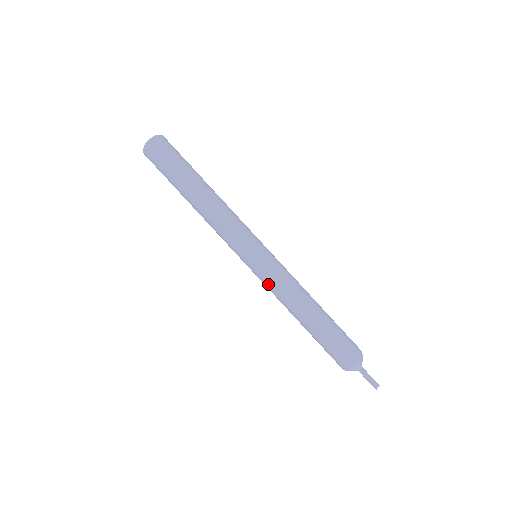
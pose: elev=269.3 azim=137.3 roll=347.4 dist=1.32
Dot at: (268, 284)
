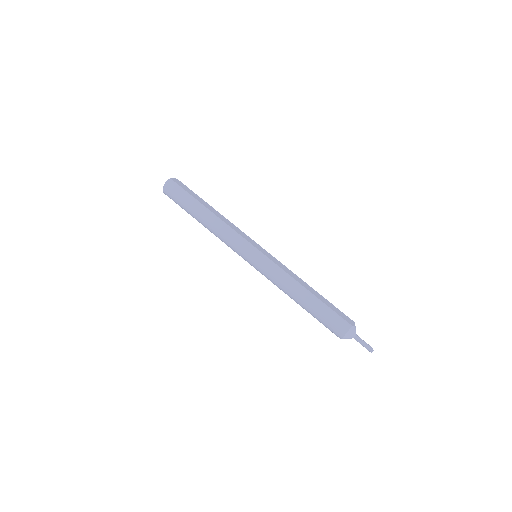
Dot at: (273, 268)
